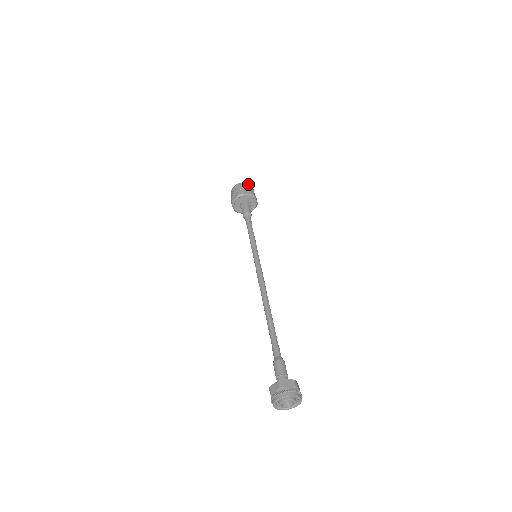
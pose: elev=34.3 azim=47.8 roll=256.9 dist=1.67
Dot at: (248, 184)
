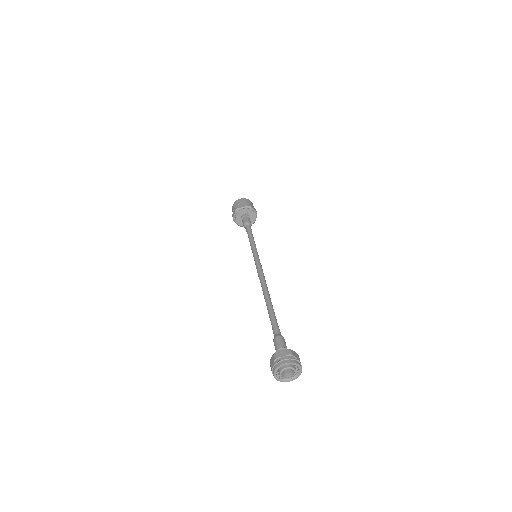
Dot at: (244, 199)
